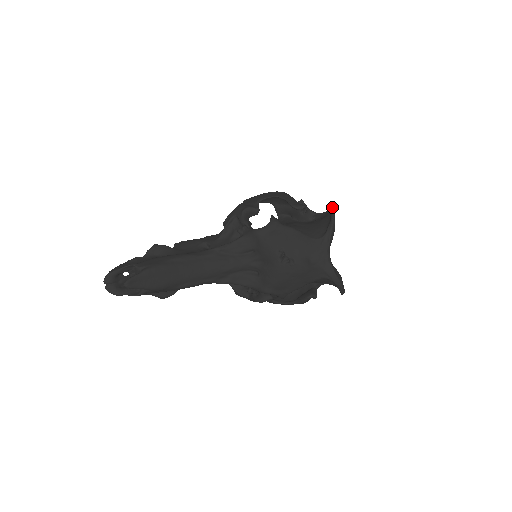
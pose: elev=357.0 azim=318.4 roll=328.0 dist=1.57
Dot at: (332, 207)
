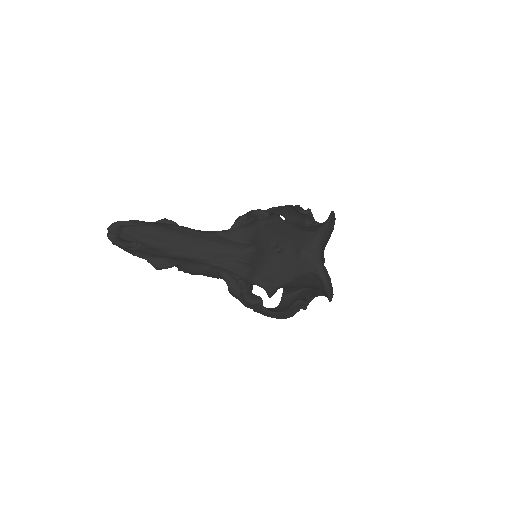
Dot at: (333, 211)
